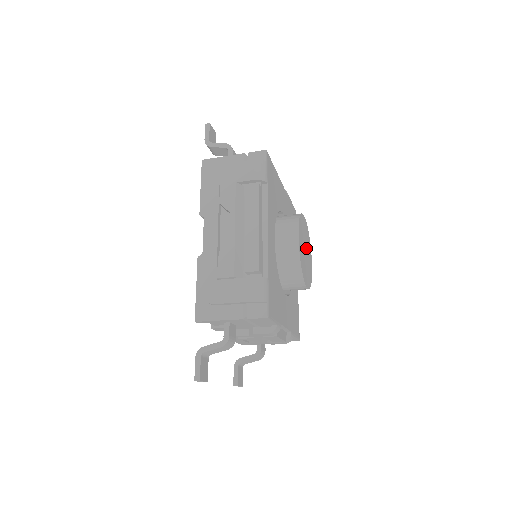
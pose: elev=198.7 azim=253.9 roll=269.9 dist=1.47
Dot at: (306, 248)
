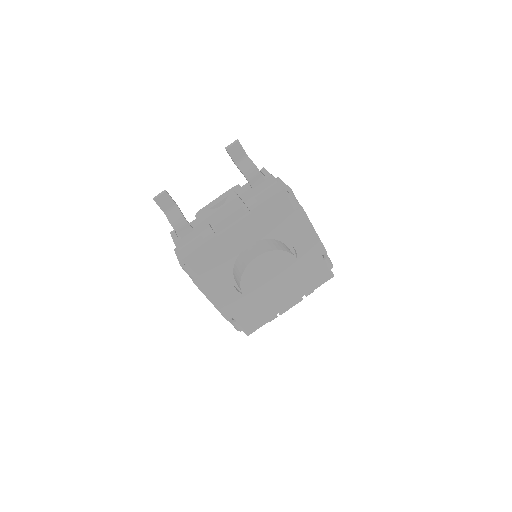
Dot at: (272, 273)
